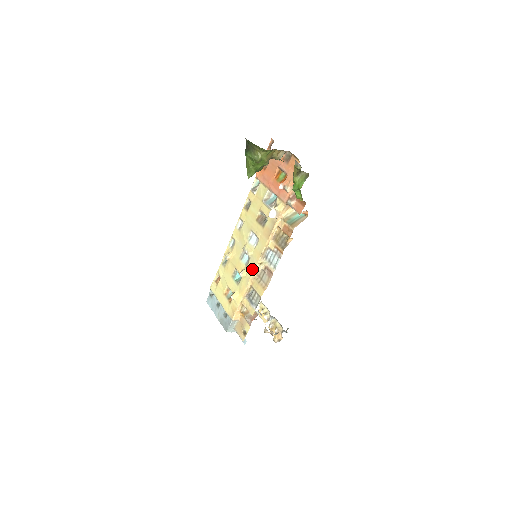
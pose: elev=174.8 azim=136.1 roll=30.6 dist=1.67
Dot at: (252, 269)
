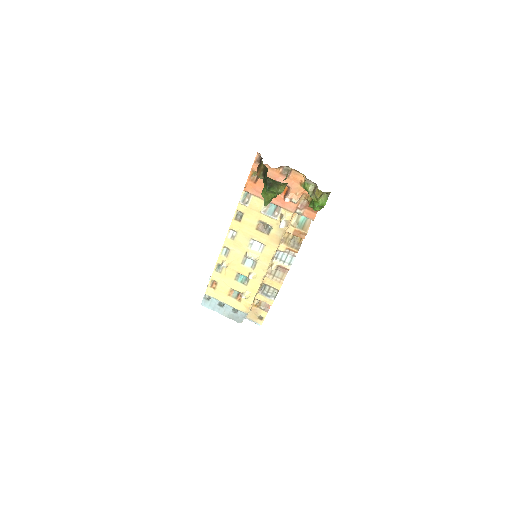
Dot at: (263, 271)
